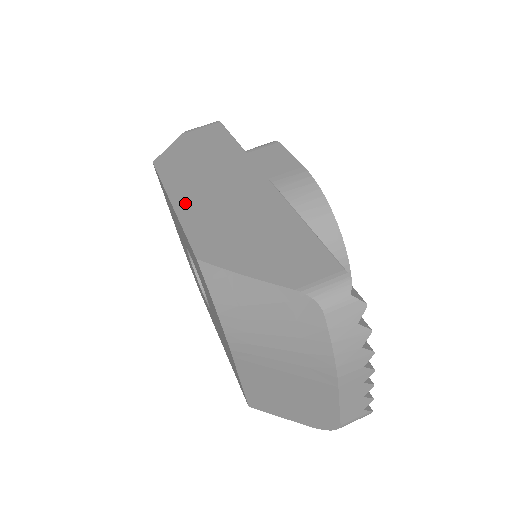
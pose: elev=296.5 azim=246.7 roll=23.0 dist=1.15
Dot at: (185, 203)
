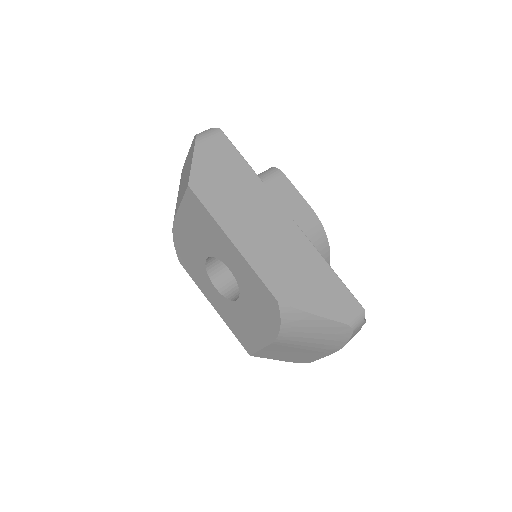
Dot at: (244, 243)
